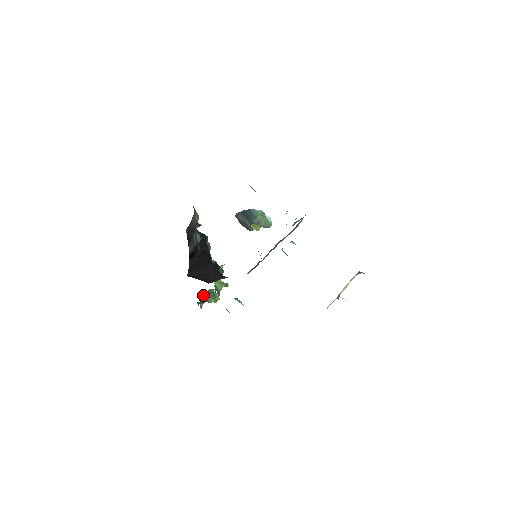
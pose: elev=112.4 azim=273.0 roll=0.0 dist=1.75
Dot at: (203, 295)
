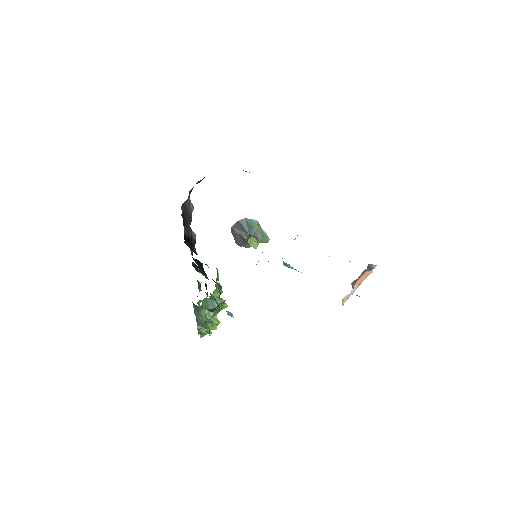
Dot at: occluded
